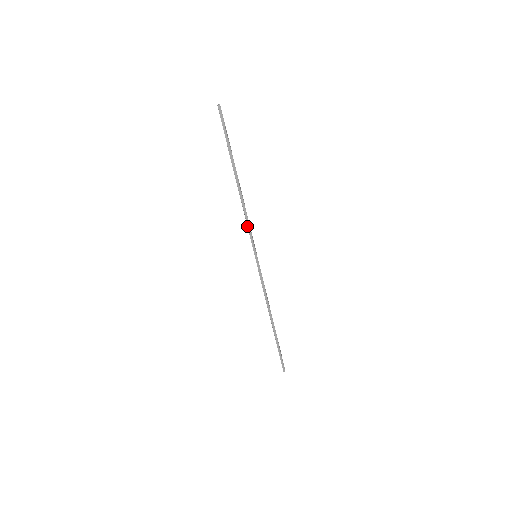
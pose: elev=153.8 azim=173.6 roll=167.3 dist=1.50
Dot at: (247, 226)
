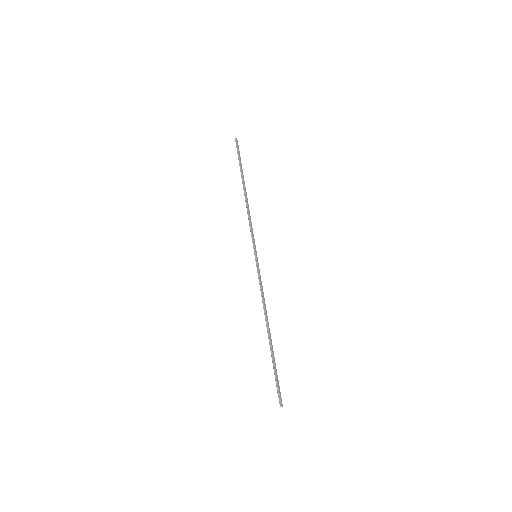
Dot at: (251, 226)
